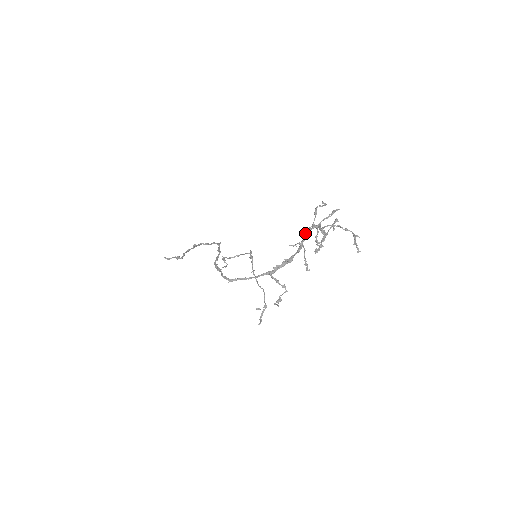
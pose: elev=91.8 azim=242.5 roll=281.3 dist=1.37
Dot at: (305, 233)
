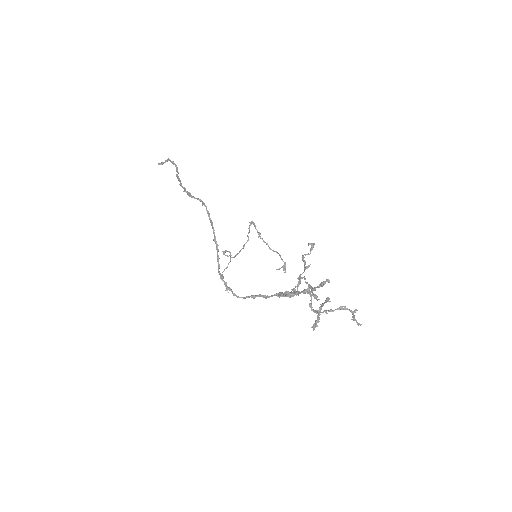
Dot at: occluded
